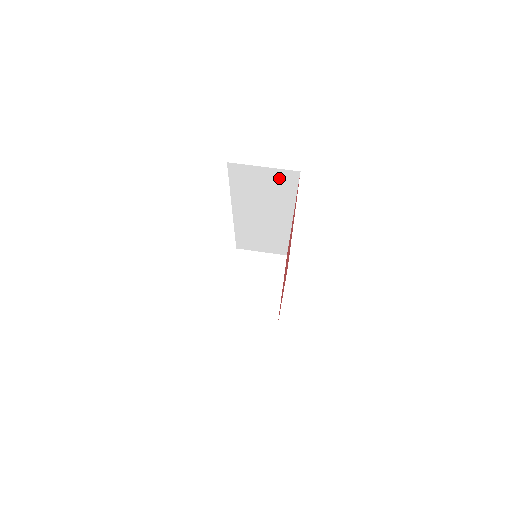
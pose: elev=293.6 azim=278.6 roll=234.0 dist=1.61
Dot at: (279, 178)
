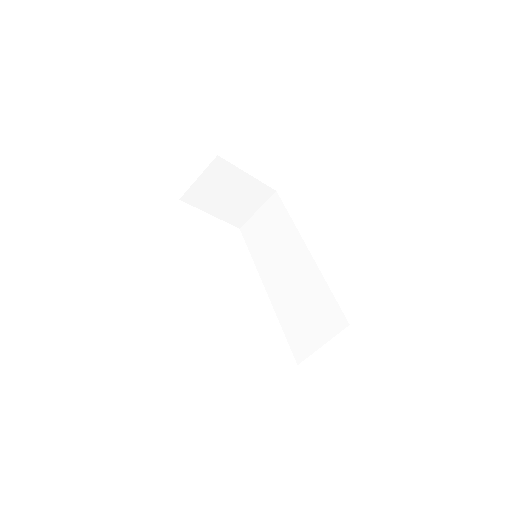
Dot at: occluded
